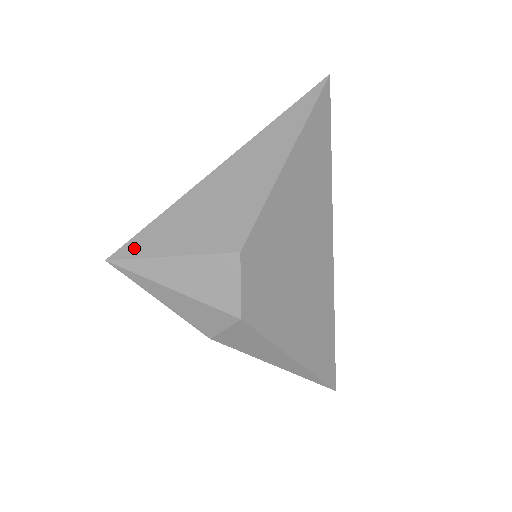
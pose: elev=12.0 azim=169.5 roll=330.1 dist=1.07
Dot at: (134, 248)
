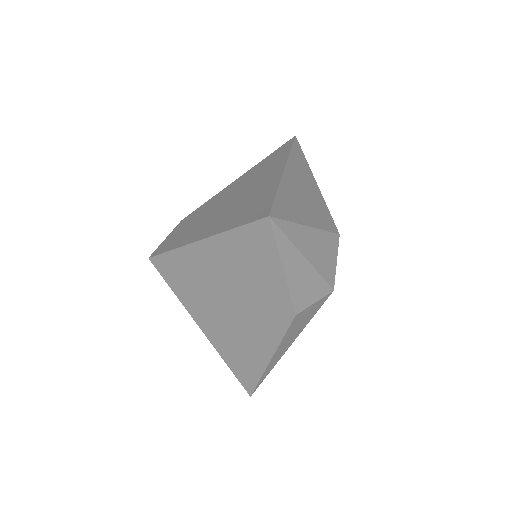
Dot at: (282, 212)
